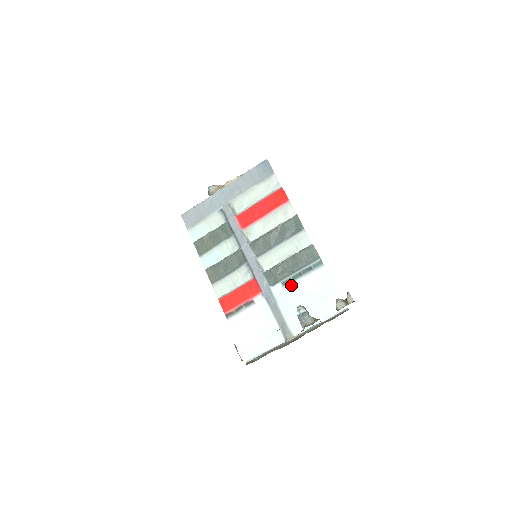
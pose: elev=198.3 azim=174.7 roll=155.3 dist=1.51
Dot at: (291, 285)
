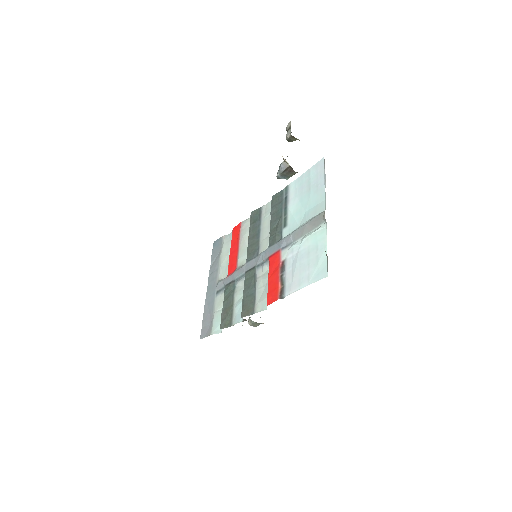
Dot at: (288, 217)
